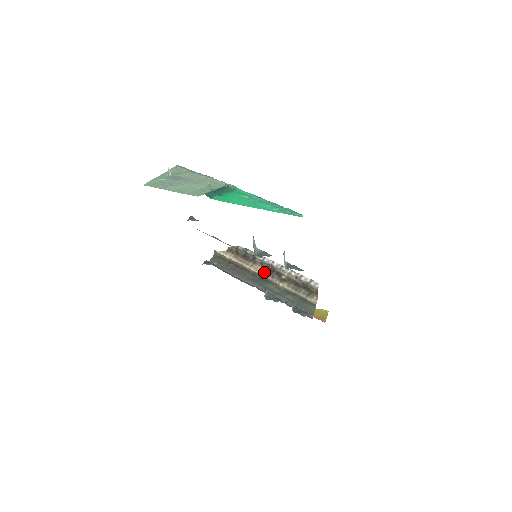
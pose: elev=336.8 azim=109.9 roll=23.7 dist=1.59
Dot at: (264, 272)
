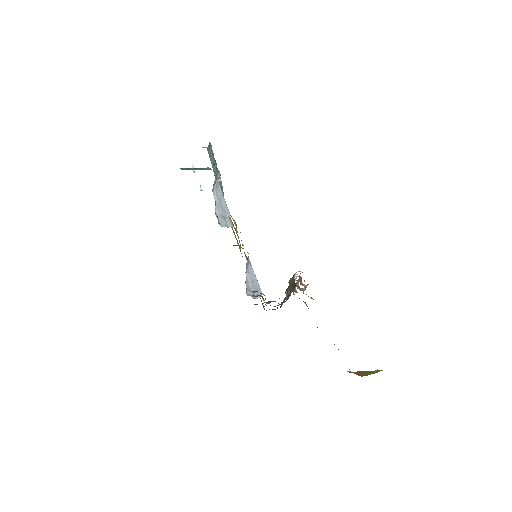
Dot at: occluded
